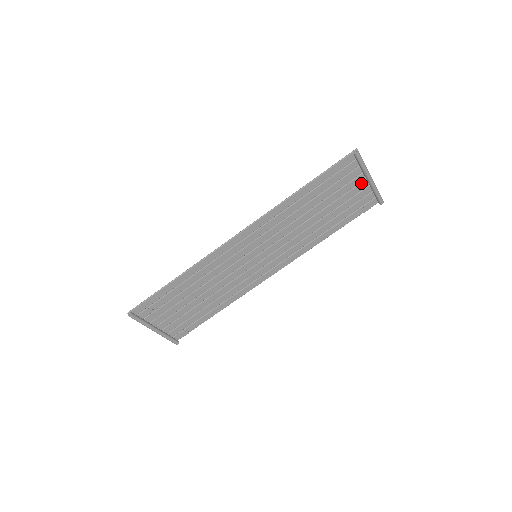
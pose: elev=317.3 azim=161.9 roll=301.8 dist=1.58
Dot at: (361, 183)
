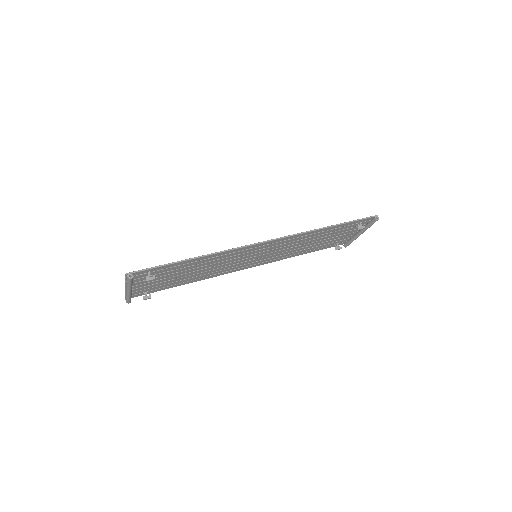
Dot at: (353, 232)
